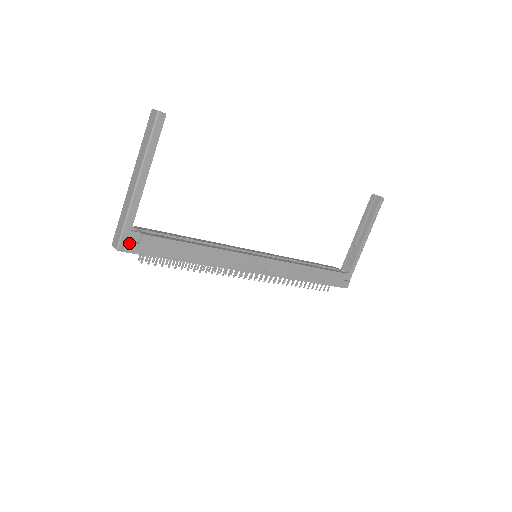
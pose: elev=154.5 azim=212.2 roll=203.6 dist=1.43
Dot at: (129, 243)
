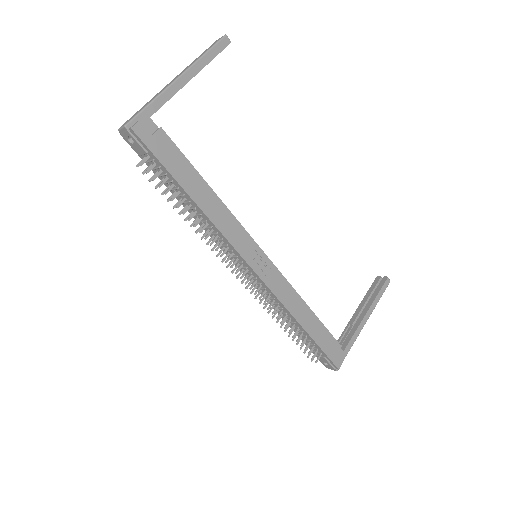
Dot at: (143, 125)
